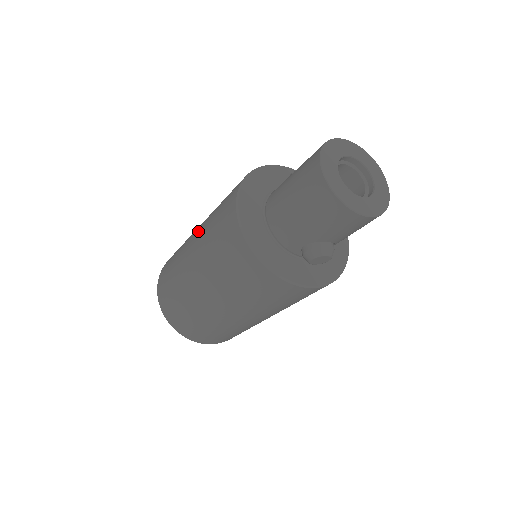
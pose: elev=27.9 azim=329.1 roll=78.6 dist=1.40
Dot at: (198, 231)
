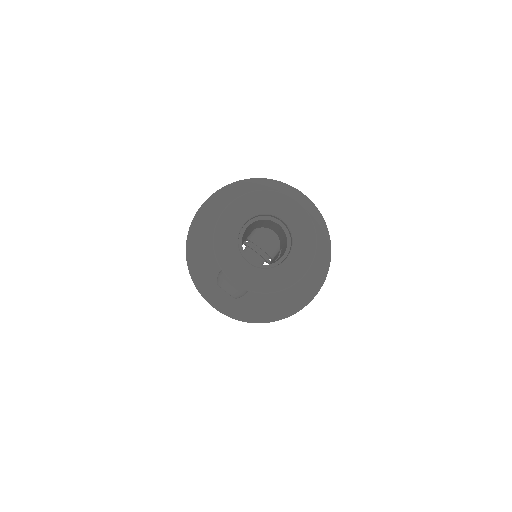
Dot at: occluded
